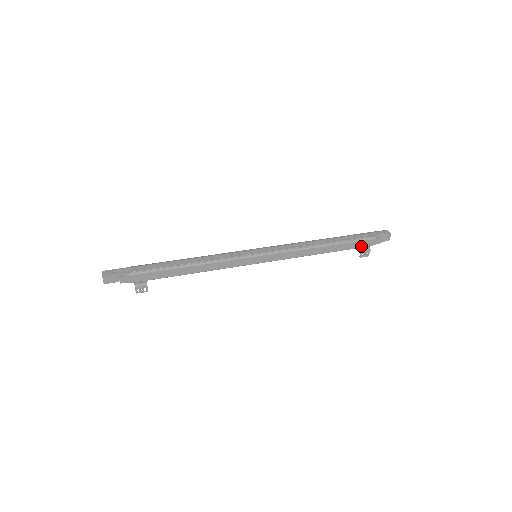
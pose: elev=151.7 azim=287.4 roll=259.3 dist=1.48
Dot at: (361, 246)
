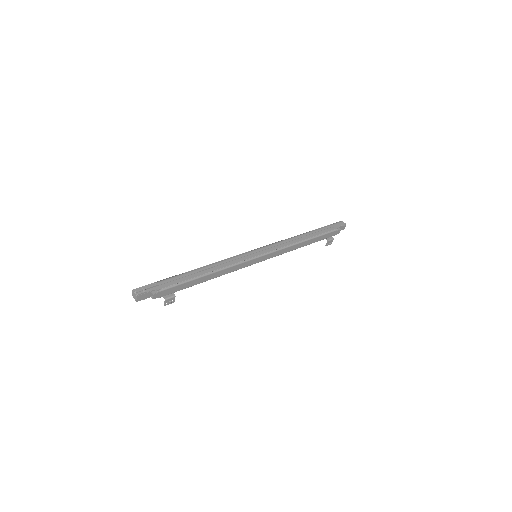
Dot at: (328, 237)
